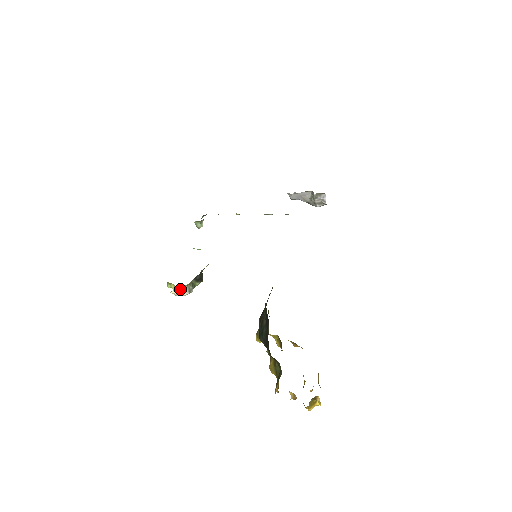
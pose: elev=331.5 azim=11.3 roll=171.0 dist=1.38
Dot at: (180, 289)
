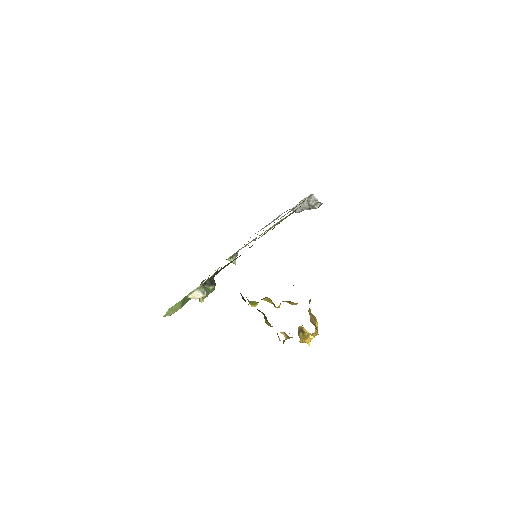
Dot at: (194, 293)
